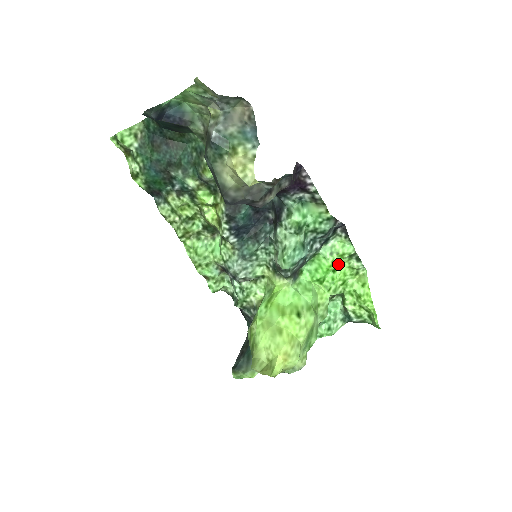
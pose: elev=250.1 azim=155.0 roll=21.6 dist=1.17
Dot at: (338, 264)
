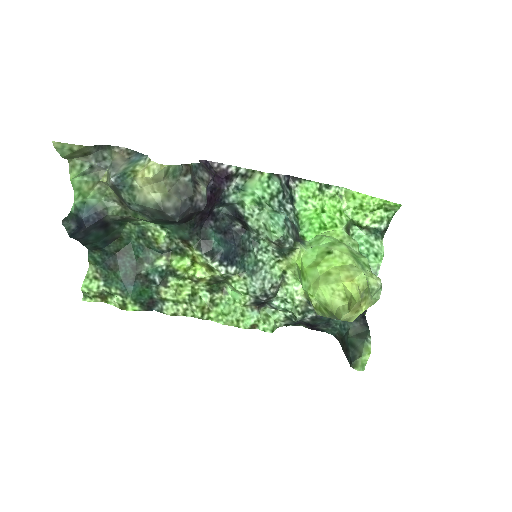
Dot at: (319, 204)
